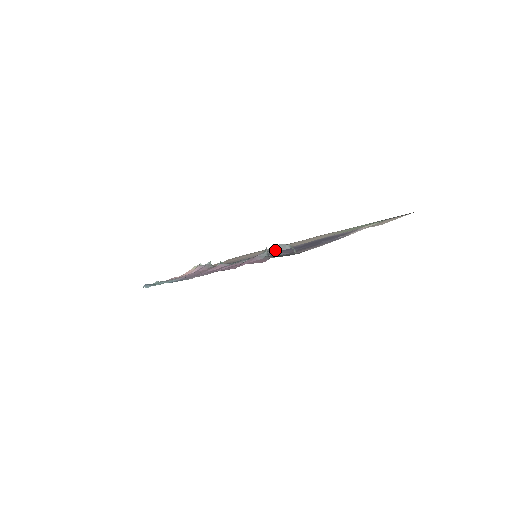
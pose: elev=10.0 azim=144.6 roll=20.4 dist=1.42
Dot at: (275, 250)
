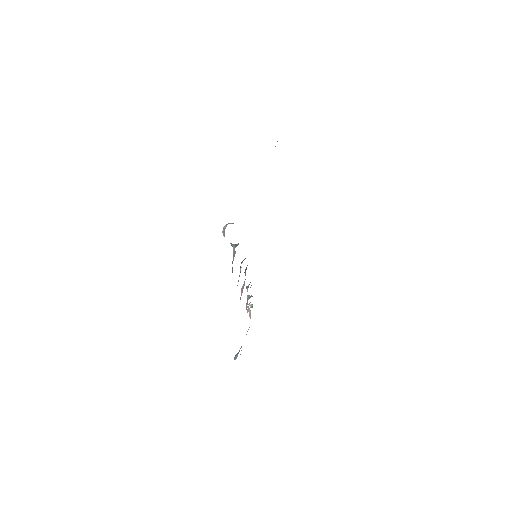
Dot at: occluded
